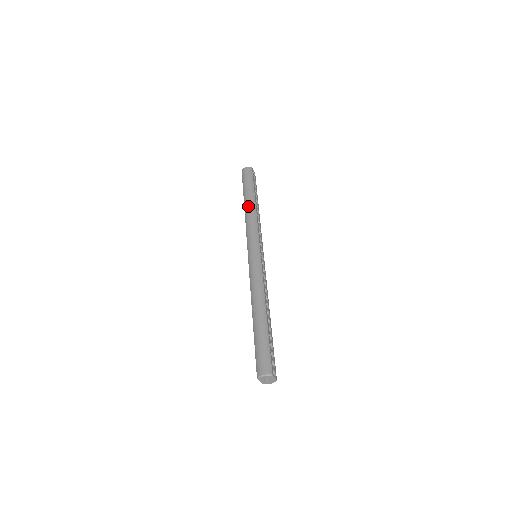
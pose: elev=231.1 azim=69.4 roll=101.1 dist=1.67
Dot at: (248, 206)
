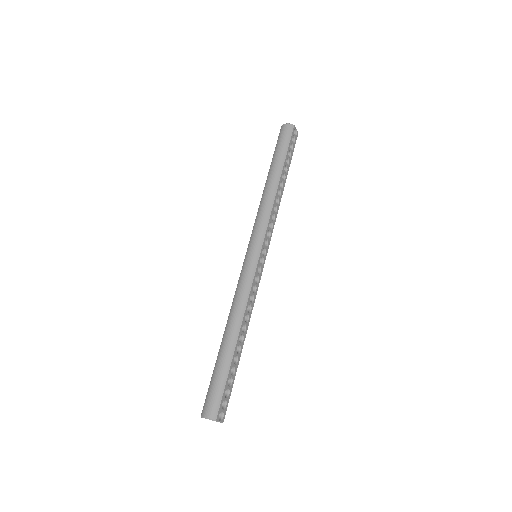
Dot at: (269, 184)
